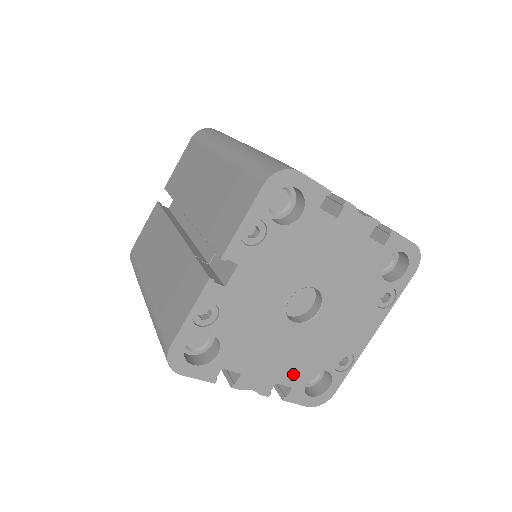
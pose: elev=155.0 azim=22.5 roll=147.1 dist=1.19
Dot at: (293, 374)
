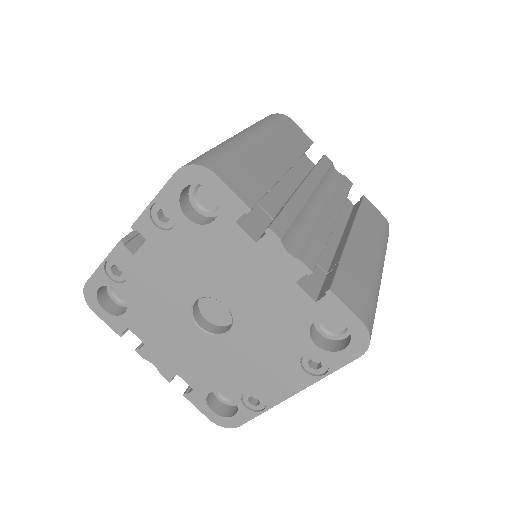
Dot at: (195, 377)
